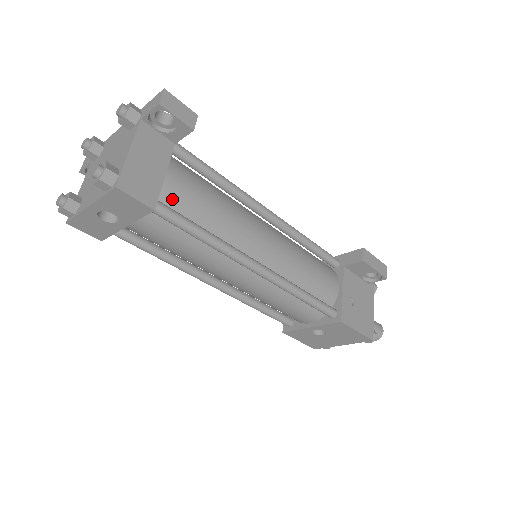
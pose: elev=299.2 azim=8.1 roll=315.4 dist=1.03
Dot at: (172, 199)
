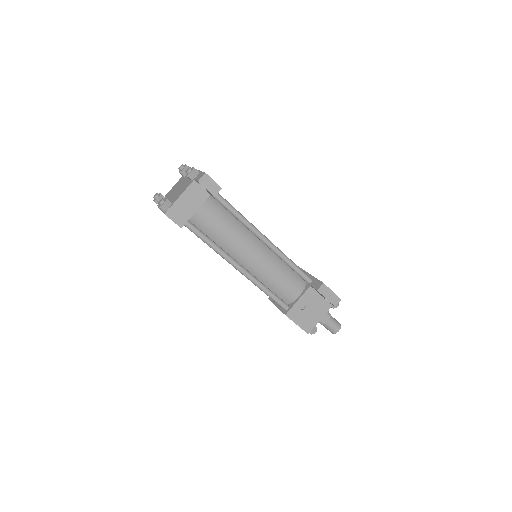
Dot at: (199, 221)
